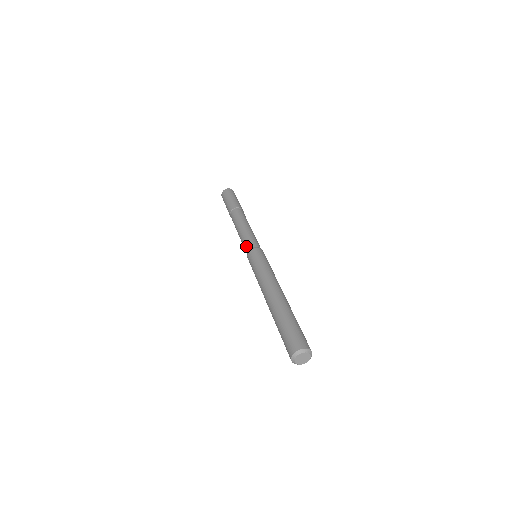
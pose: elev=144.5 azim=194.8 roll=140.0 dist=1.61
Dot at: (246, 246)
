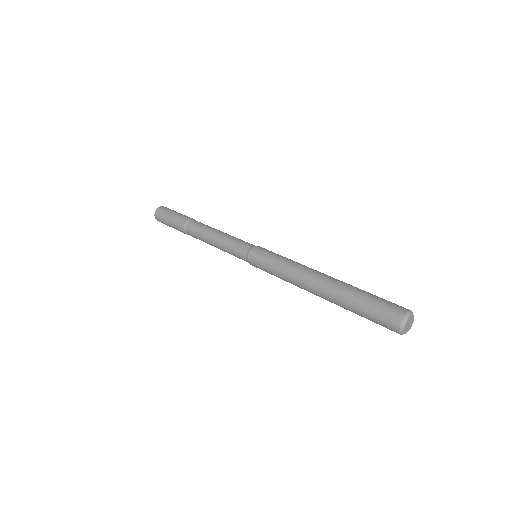
Dot at: (245, 242)
